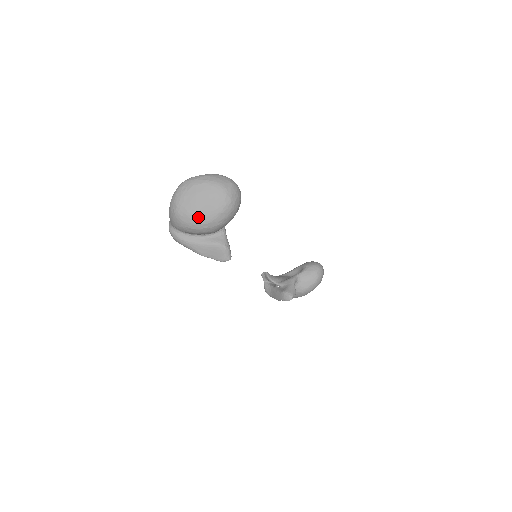
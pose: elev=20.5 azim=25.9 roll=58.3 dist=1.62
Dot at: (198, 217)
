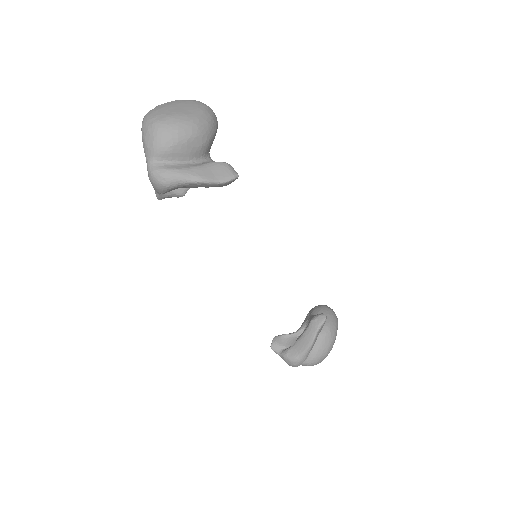
Dot at: (183, 115)
